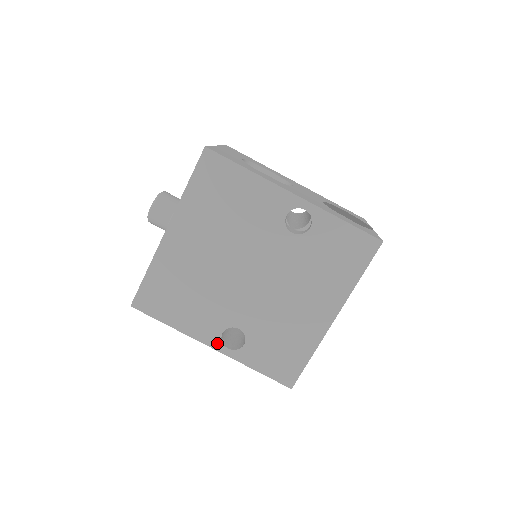
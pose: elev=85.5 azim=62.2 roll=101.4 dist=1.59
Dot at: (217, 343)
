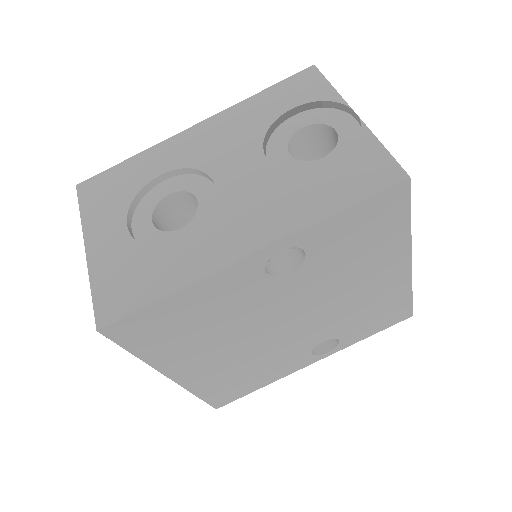
Dot at: (314, 359)
